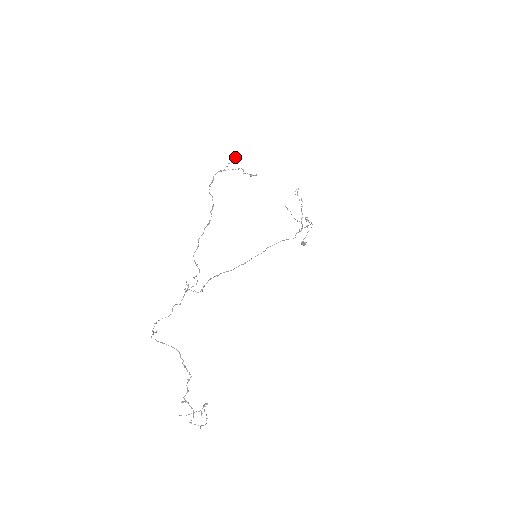
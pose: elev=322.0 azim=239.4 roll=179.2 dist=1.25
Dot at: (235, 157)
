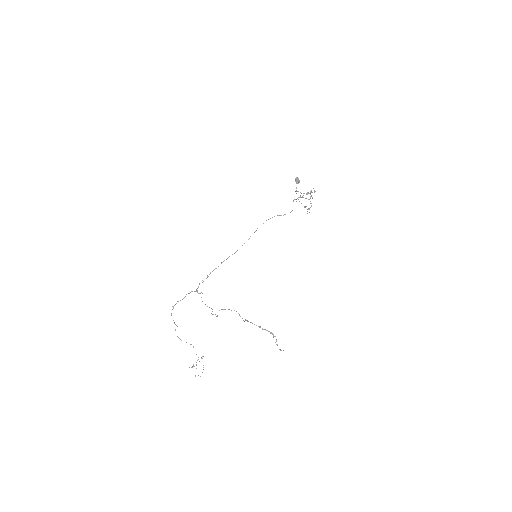
Dot at: occluded
